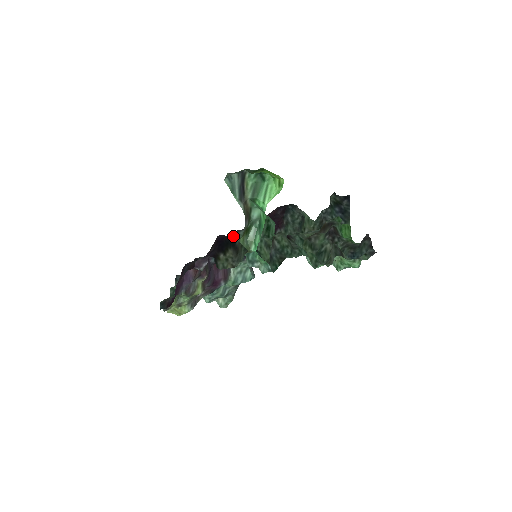
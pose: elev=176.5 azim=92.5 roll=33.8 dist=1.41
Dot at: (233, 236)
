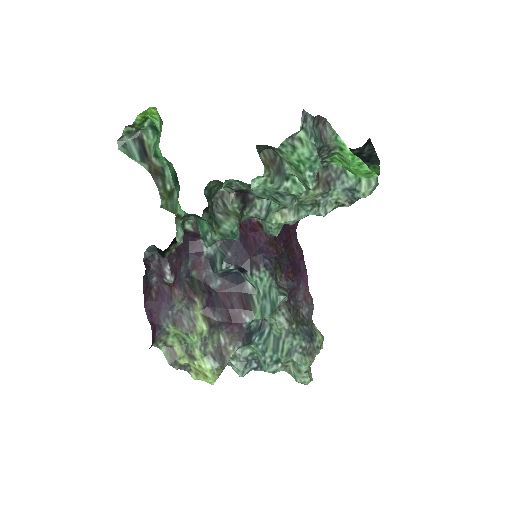
Dot at: occluded
